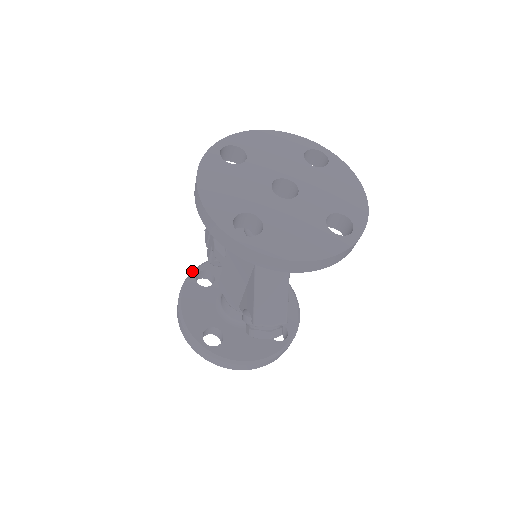
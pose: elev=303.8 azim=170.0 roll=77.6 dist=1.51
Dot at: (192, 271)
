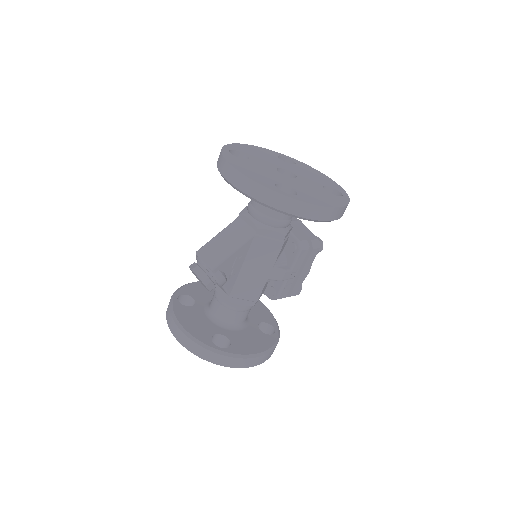
Dot at: occluded
